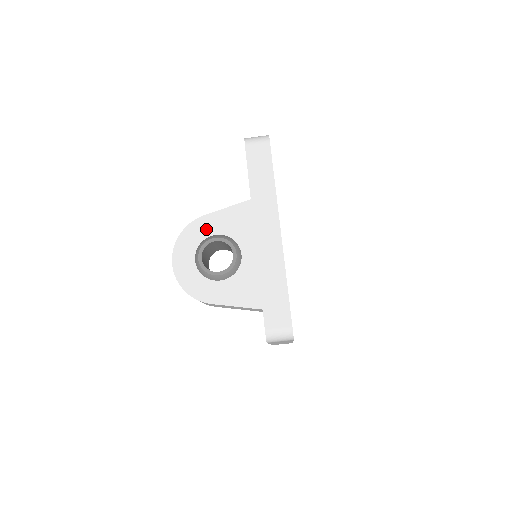
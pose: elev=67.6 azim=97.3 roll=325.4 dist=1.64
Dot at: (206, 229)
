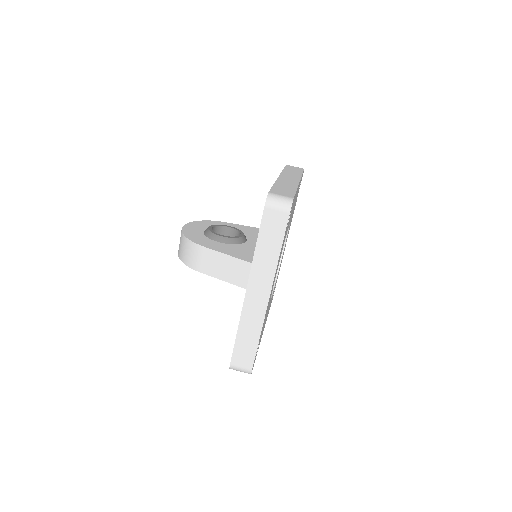
Dot at: occluded
